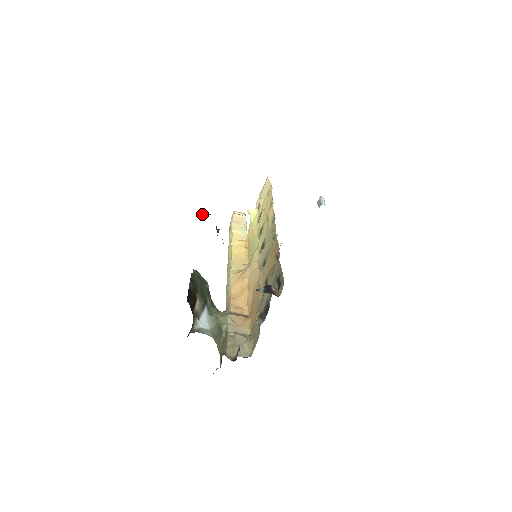
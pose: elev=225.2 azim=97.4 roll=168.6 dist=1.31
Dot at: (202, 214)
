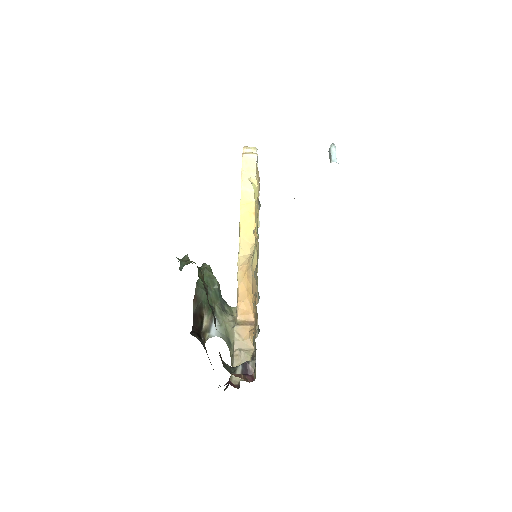
Dot at: (182, 262)
